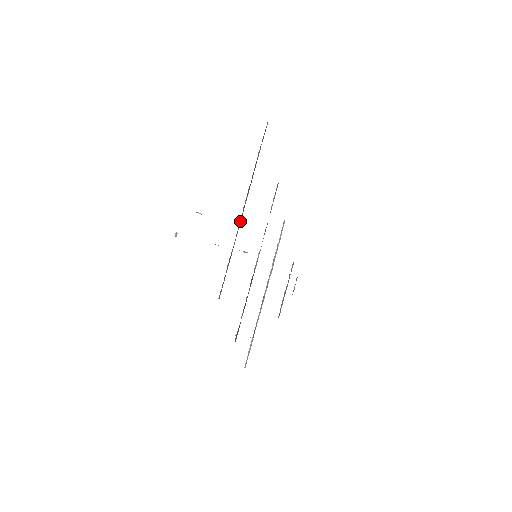
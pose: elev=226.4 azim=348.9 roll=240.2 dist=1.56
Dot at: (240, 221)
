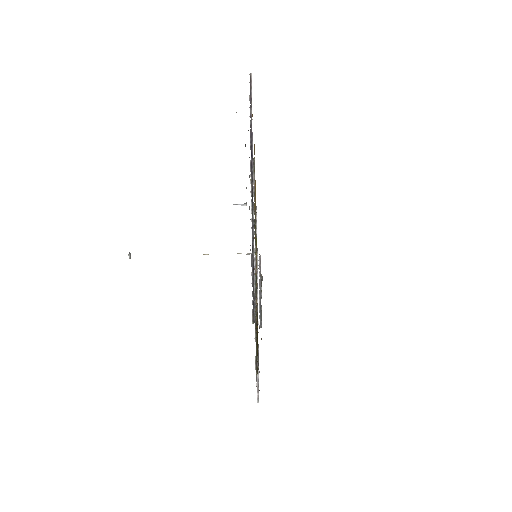
Dot at: (252, 211)
